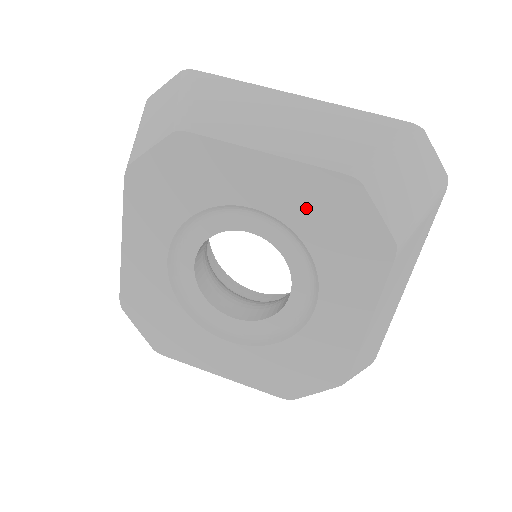
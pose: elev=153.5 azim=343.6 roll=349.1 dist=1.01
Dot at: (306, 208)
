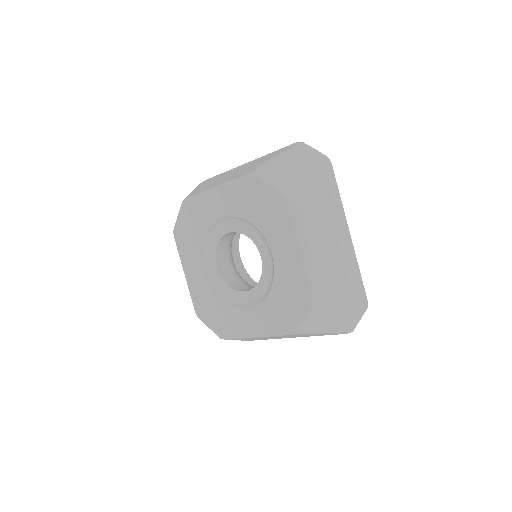
Dot at: (241, 202)
